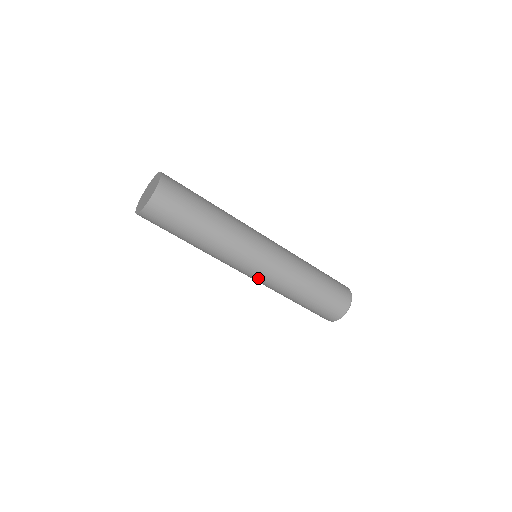
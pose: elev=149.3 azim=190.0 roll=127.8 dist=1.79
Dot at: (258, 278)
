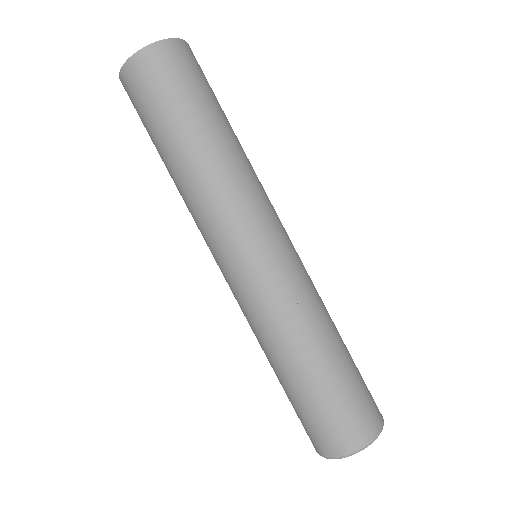
Dot at: occluded
